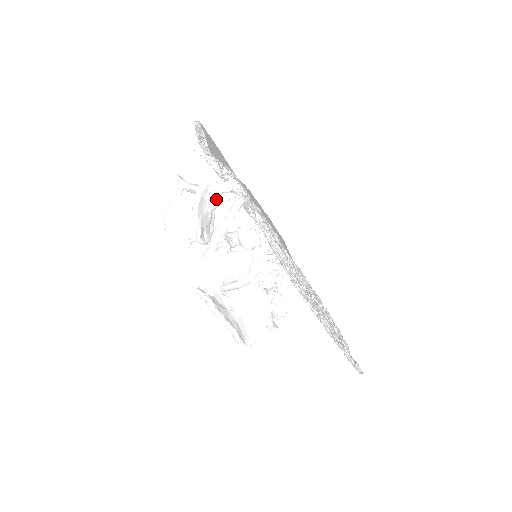
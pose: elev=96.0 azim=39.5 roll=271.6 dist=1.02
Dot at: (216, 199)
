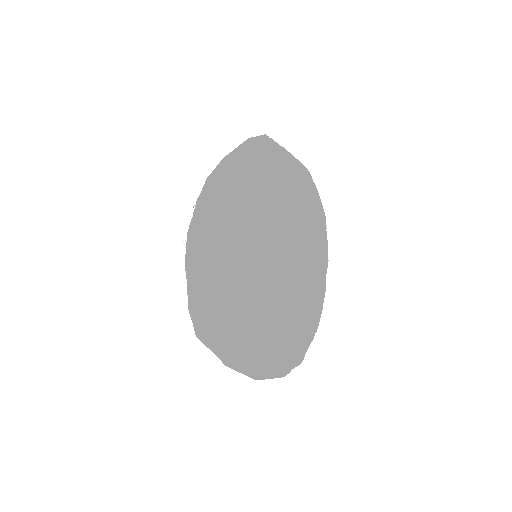
Dot at: occluded
